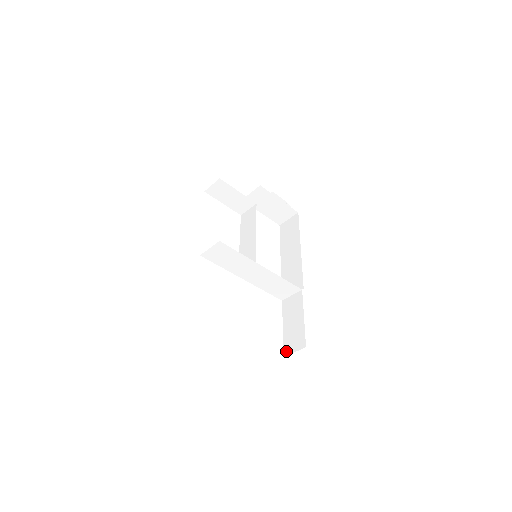
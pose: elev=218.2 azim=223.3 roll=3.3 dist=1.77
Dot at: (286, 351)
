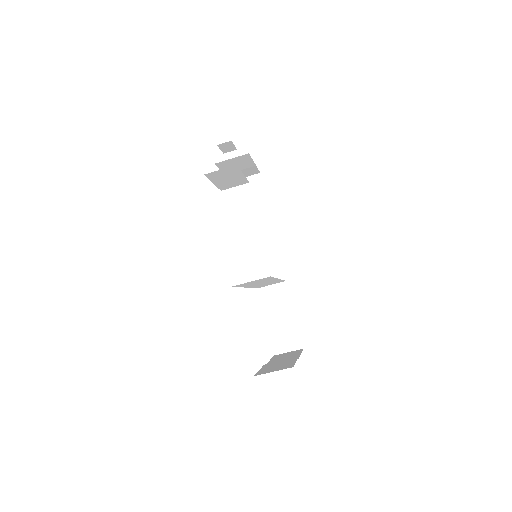
Dot at: (276, 350)
